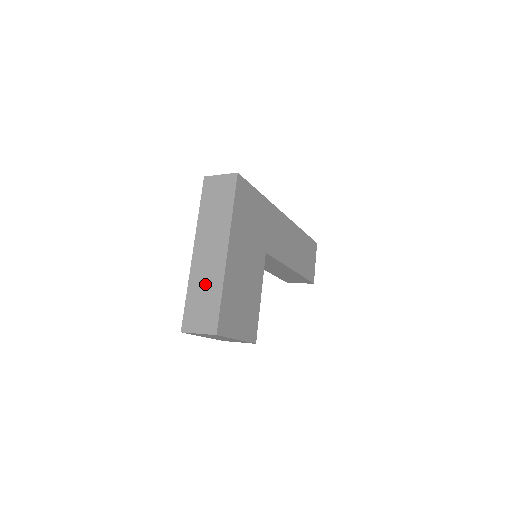
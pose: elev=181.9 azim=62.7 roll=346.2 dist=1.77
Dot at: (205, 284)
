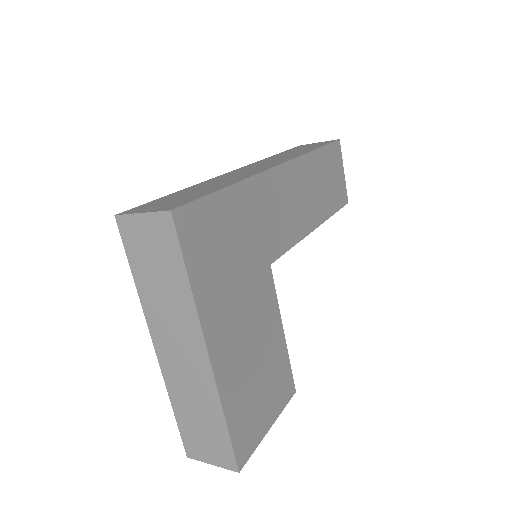
Dot at: (194, 401)
